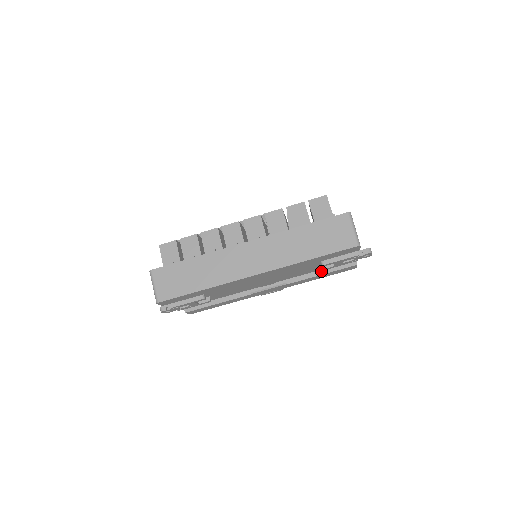
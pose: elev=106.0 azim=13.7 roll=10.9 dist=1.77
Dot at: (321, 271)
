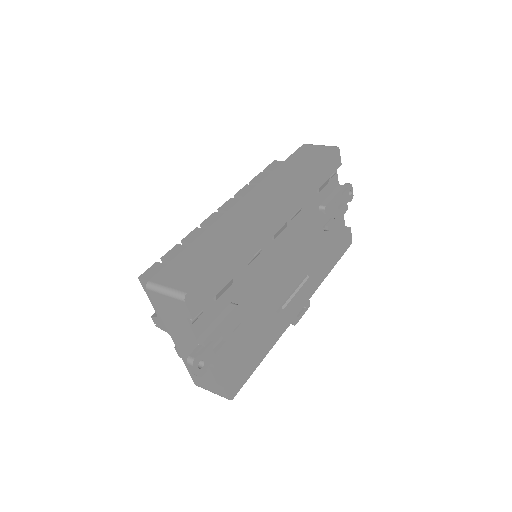
Dot at: (327, 250)
